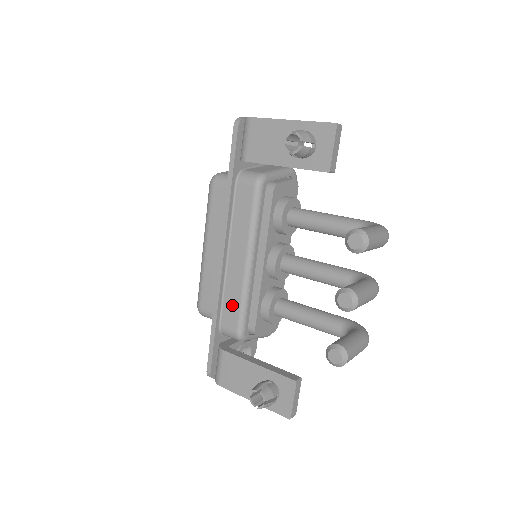
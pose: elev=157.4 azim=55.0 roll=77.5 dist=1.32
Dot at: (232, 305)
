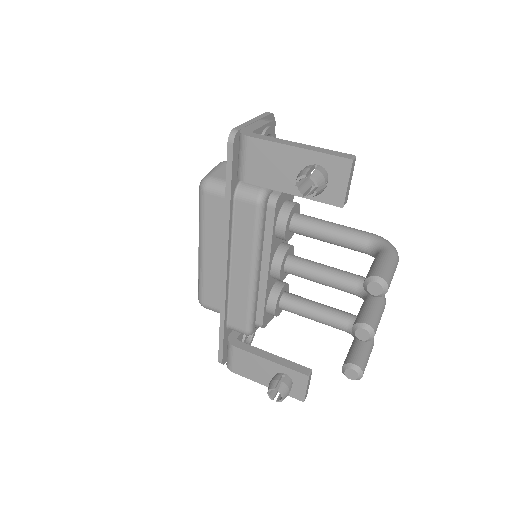
Dot at: (239, 309)
